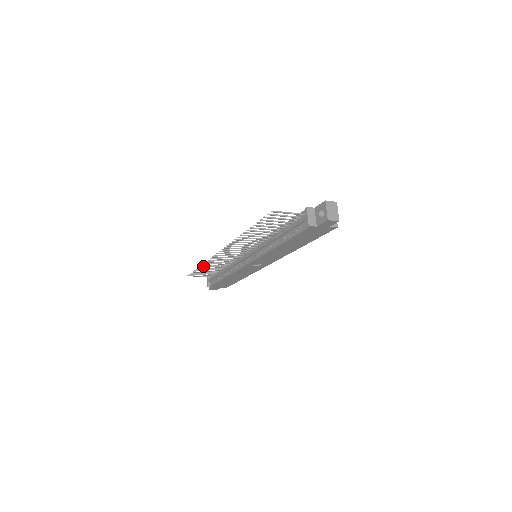
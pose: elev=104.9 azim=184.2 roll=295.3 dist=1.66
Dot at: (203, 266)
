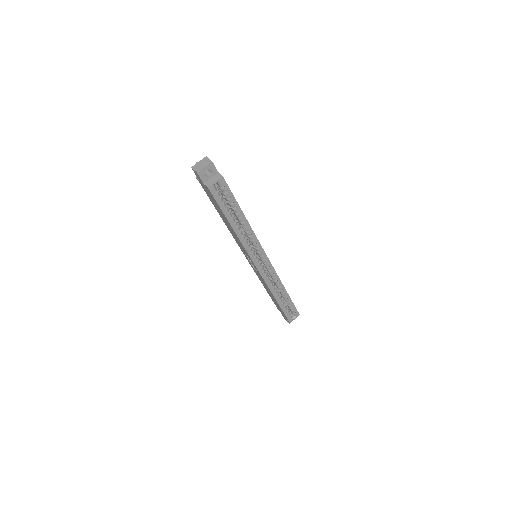
Dot at: occluded
